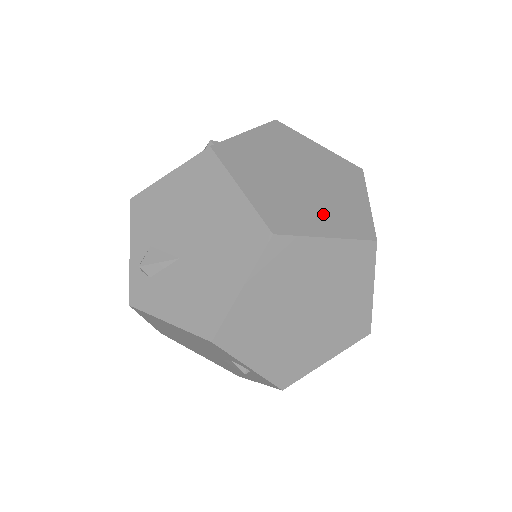
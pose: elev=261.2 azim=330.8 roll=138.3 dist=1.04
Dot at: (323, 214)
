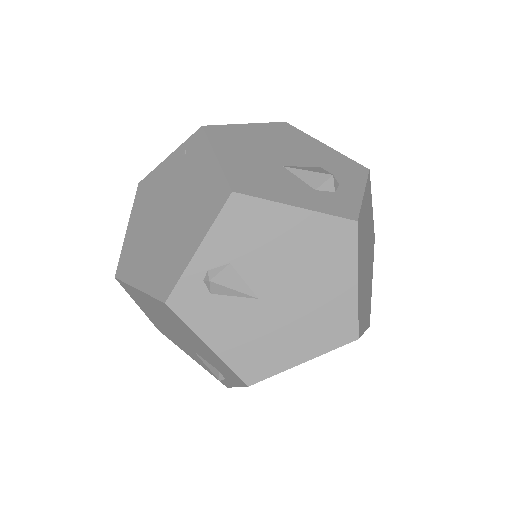
Dot at: (366, 304)
